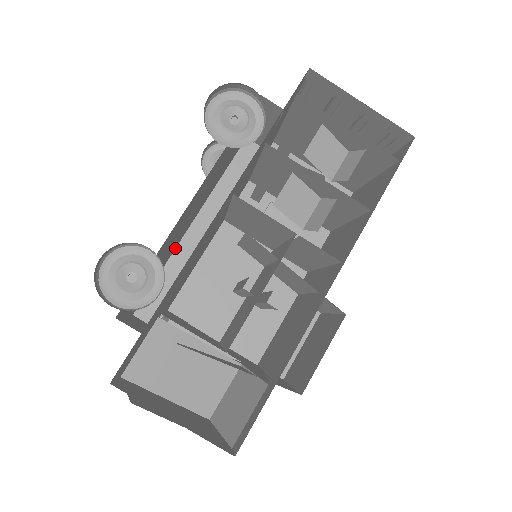
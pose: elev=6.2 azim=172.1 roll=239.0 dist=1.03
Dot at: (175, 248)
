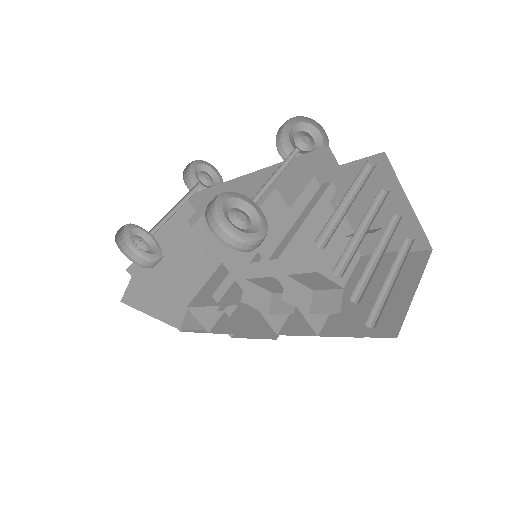
Dot at: occluded
